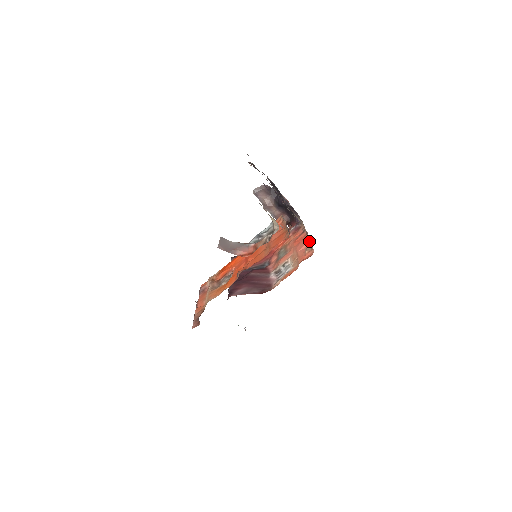
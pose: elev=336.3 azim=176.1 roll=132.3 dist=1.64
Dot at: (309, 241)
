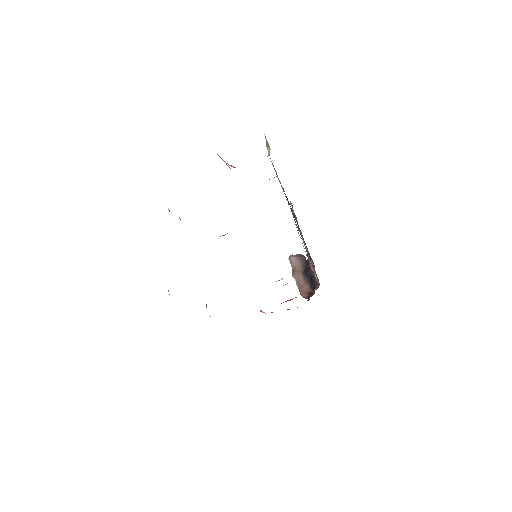
Dot at: occluded
